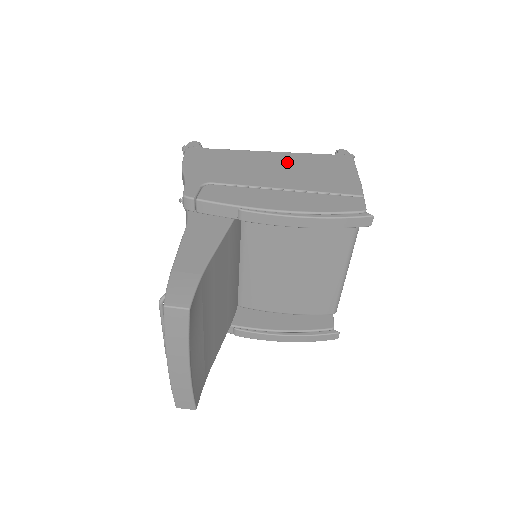
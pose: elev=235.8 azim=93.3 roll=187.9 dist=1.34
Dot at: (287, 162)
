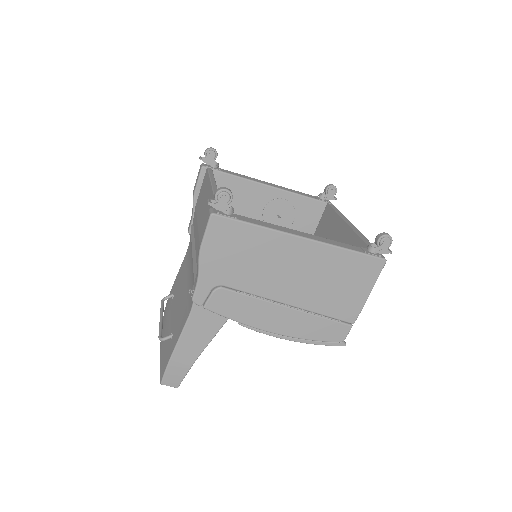
Dot at: (313, 263)
